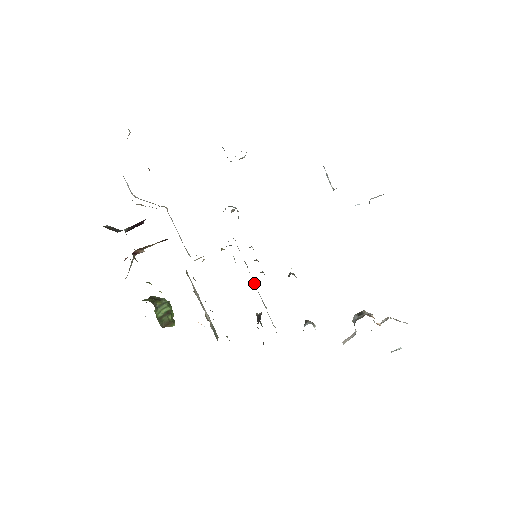
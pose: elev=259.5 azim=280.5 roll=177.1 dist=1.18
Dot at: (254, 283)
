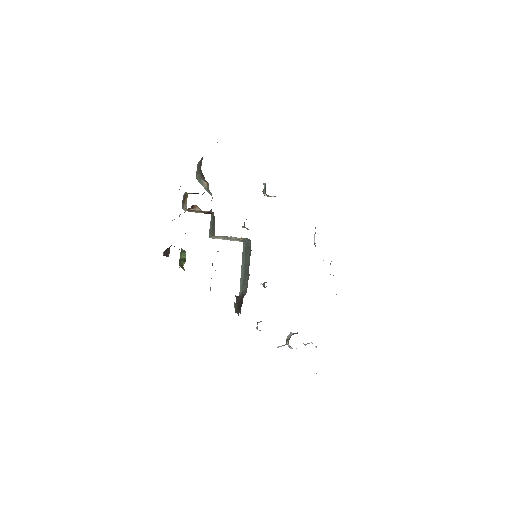
Dot at: occluded
